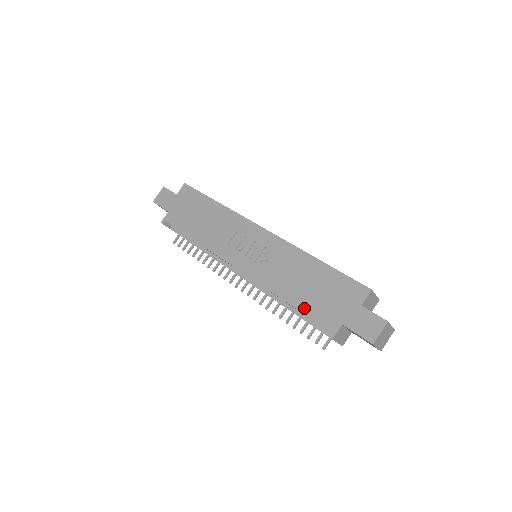
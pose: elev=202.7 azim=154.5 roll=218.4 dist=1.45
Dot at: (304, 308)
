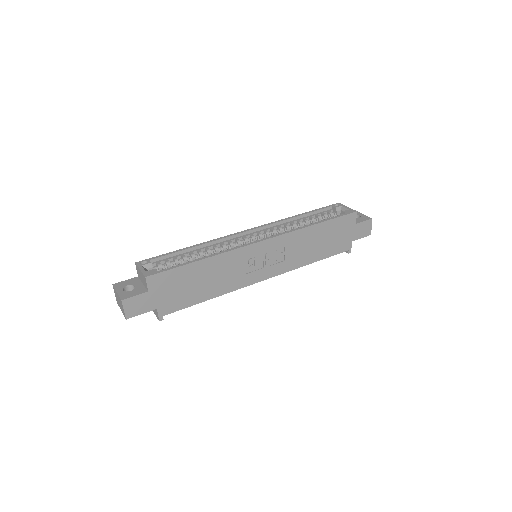
Dot at: (327, 255)
